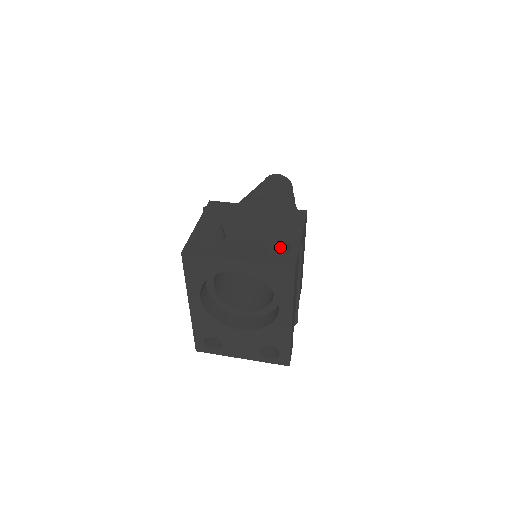
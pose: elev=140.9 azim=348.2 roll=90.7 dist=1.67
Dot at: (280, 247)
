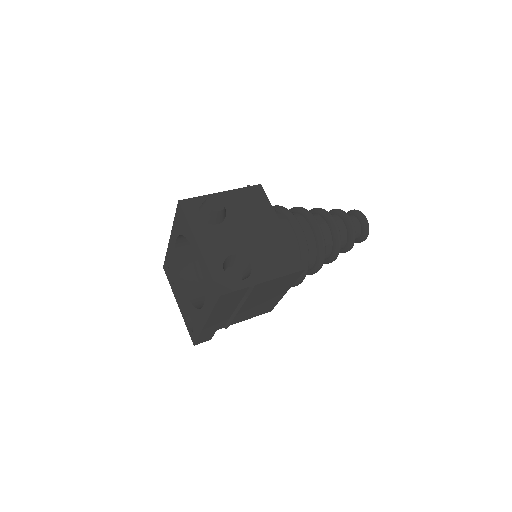
Dot at: (246, 271)
